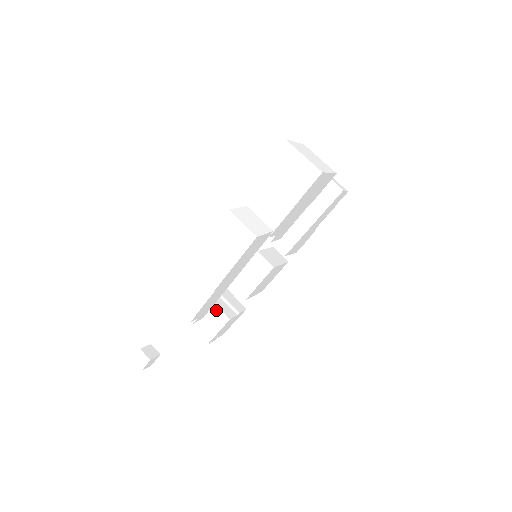
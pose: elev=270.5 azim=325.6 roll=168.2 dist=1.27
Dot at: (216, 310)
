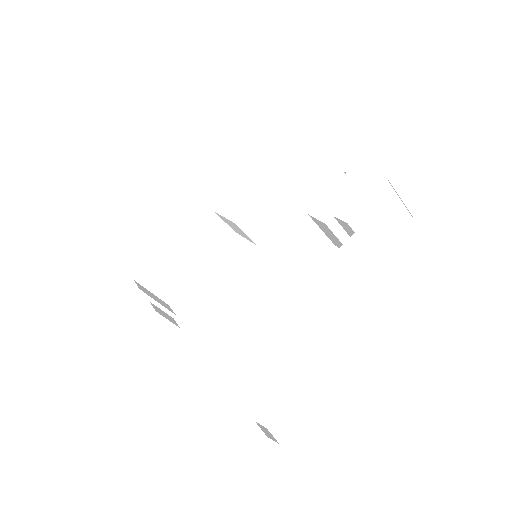
Dot at: (161, 322)
